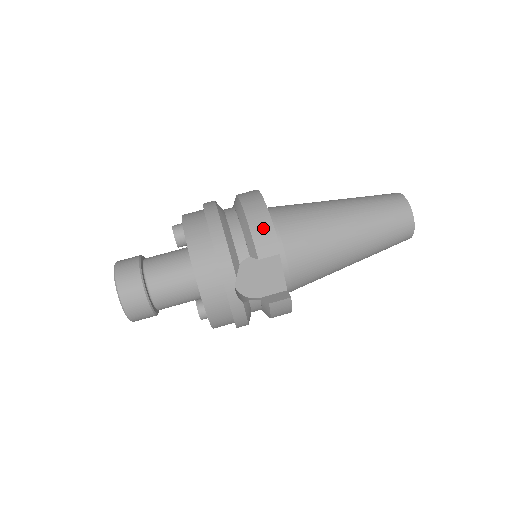
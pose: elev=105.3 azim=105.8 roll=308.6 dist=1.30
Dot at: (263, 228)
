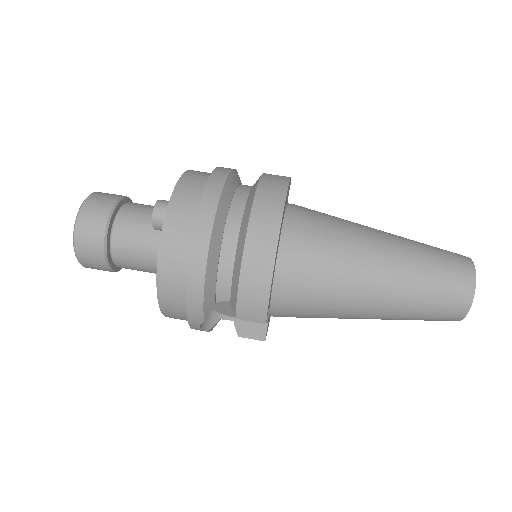
Dot at: (255, 291)
